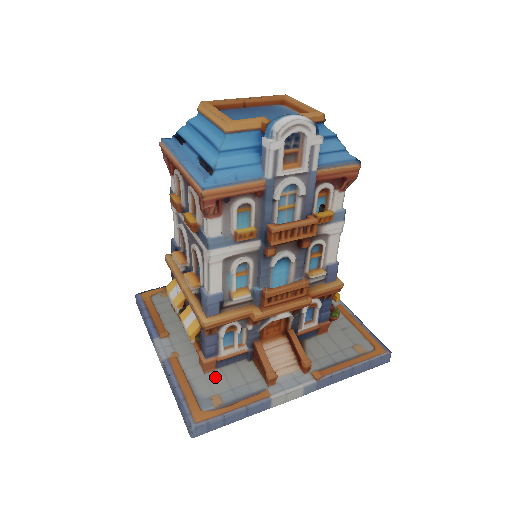
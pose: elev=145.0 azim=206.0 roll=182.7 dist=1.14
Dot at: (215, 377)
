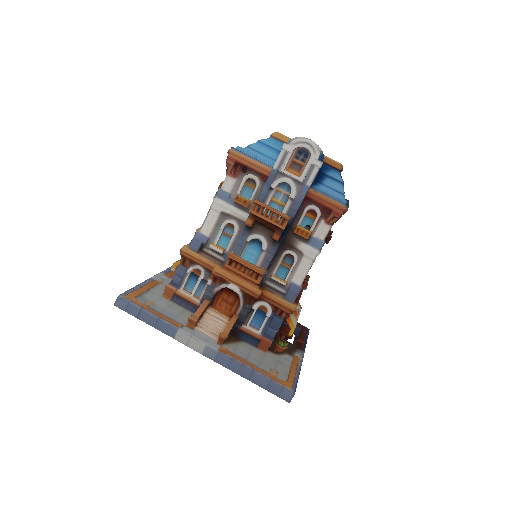
Dot at: (165, 301)
